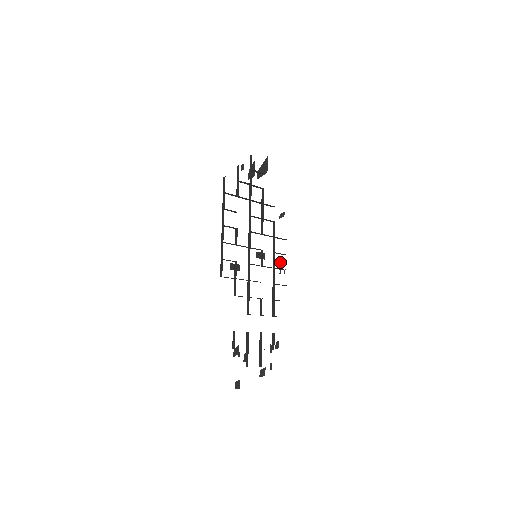
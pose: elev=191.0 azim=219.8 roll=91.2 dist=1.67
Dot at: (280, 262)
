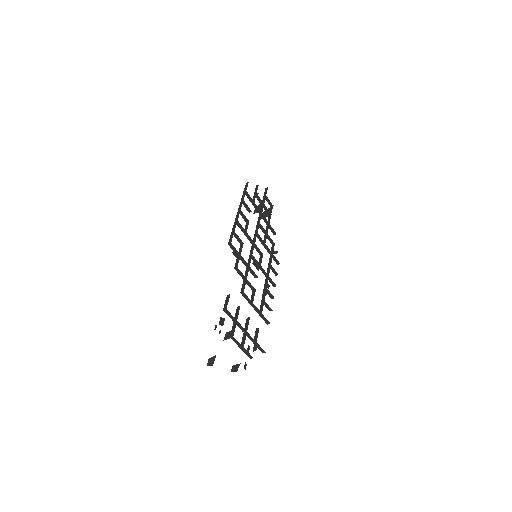
Dot at: (267, 287)
